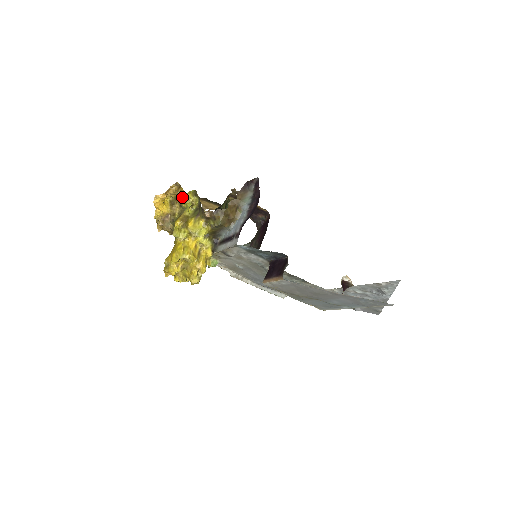
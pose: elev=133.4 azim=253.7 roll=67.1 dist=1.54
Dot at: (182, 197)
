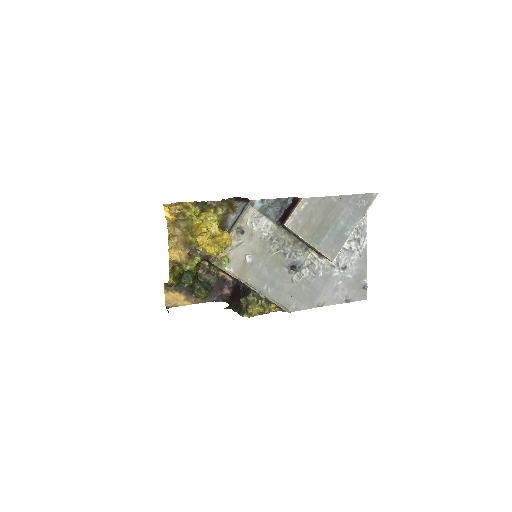
Dot at: (185, 208)
